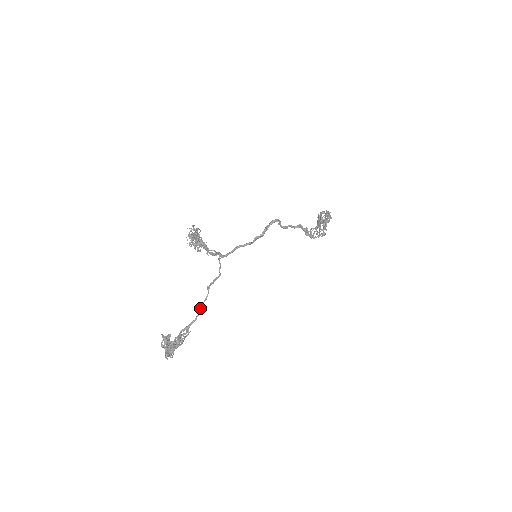
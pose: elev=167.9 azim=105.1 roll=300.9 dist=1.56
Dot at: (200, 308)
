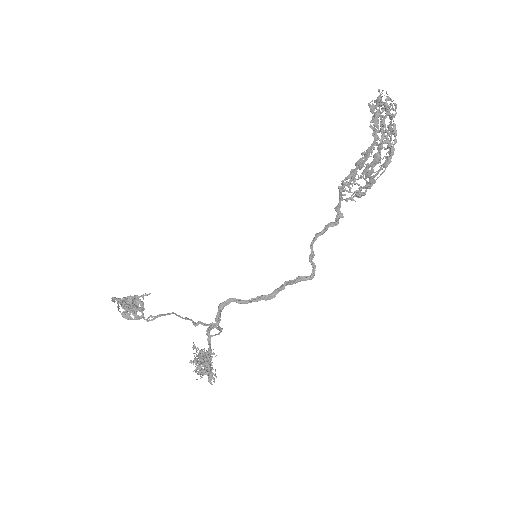
Dot at: (176, 315)
